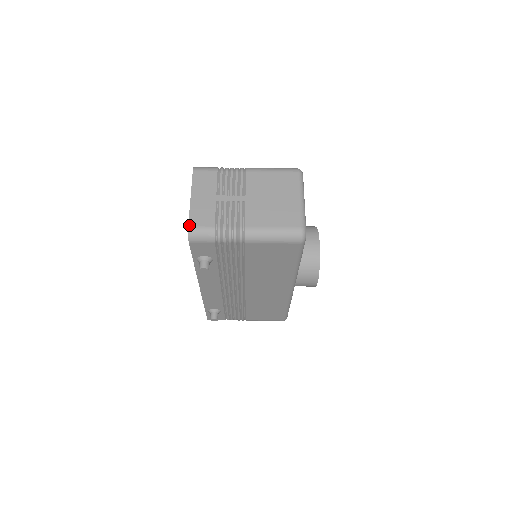
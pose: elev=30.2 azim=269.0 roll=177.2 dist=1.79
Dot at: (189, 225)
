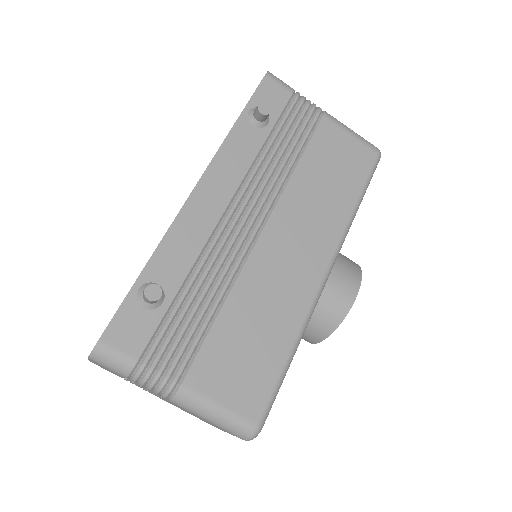
Dot at: occluded
